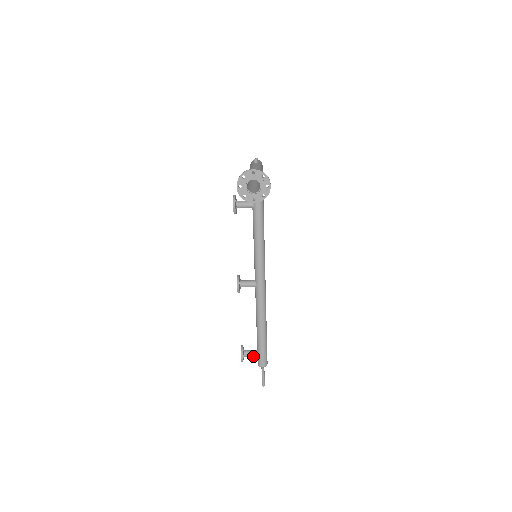
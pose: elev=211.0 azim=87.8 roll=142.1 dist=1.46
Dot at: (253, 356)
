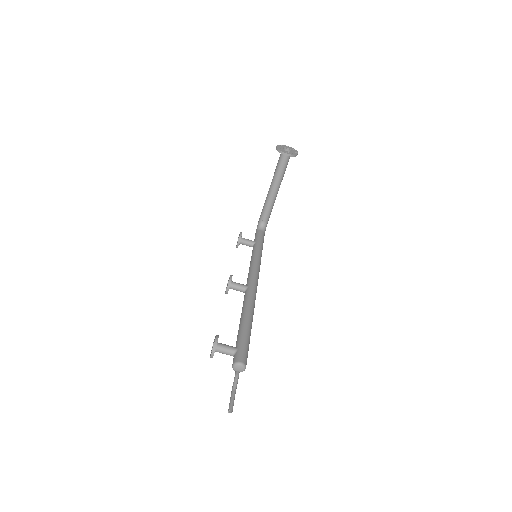
Dot at: (229, 350)
